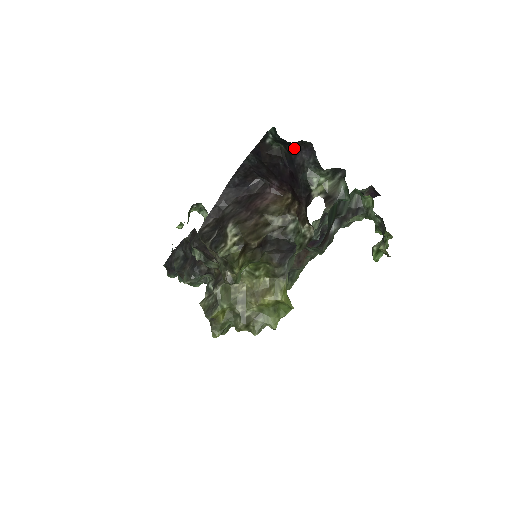
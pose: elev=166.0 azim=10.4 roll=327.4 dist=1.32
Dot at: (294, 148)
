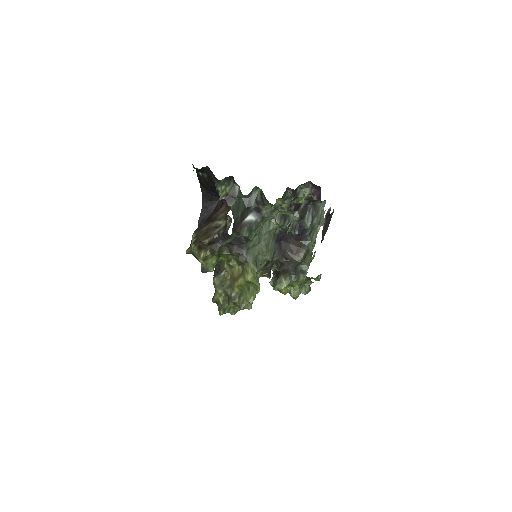
Dot at: (207, 173)
